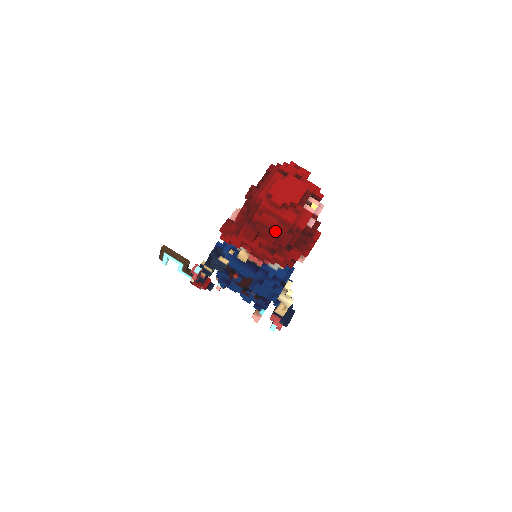
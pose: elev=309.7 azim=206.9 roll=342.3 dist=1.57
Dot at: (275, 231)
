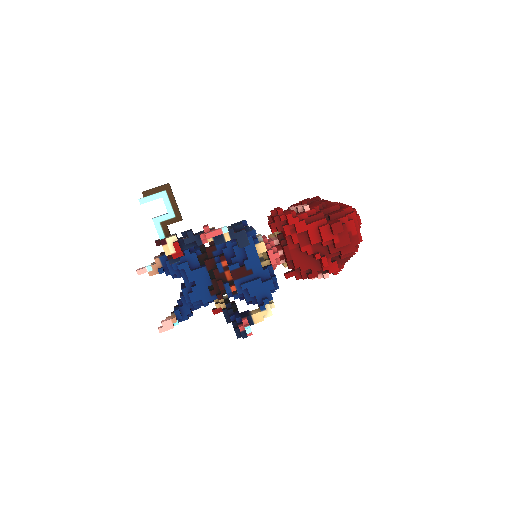
Dot at: (349, 238)
